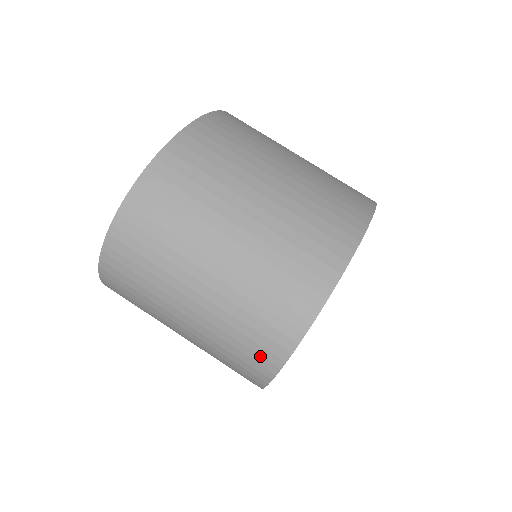
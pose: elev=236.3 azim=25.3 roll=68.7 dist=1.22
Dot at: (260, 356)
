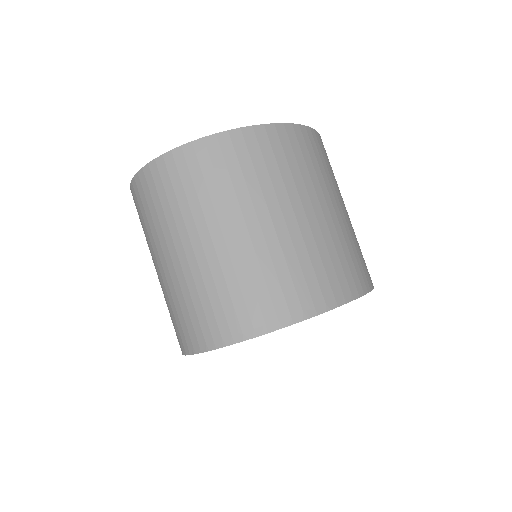
Dot at: (201, 330)
